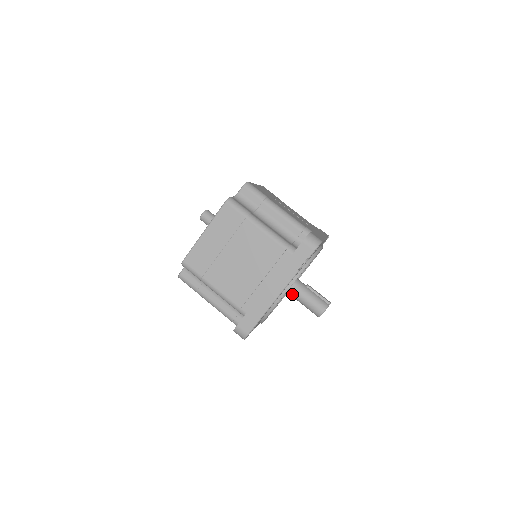
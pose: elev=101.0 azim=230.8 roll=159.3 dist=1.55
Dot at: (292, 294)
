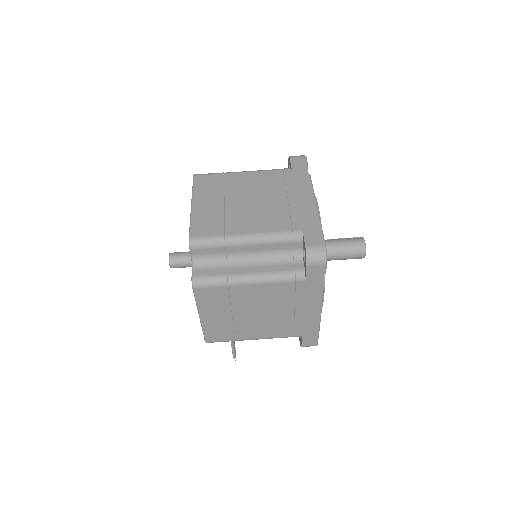
Dot at: occluded
